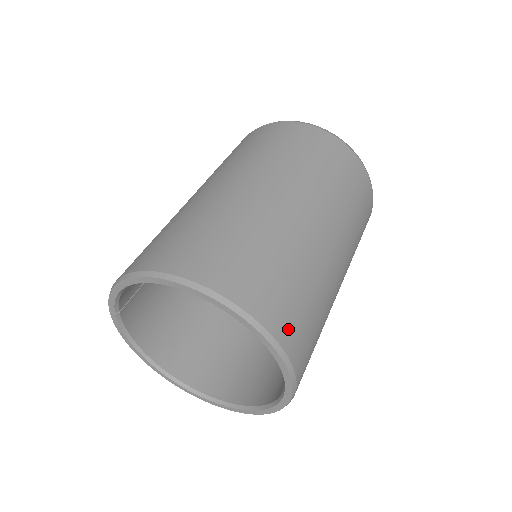
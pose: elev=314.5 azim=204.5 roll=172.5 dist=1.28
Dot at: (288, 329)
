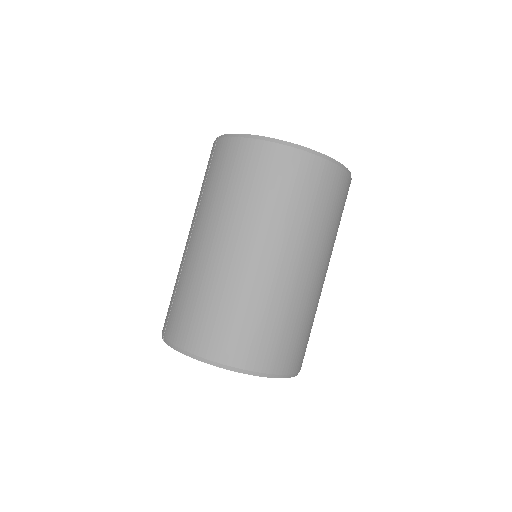
Dot at: (302, 359)
